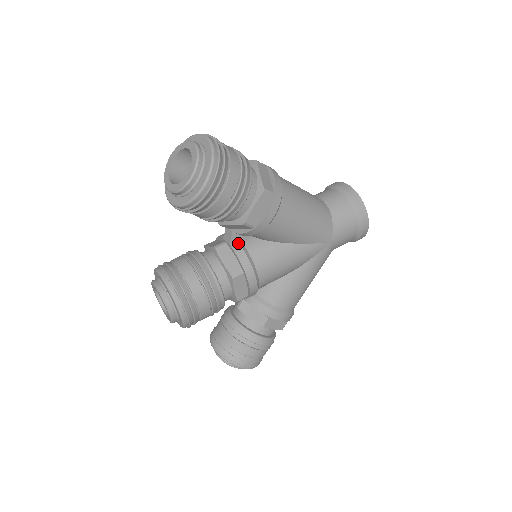
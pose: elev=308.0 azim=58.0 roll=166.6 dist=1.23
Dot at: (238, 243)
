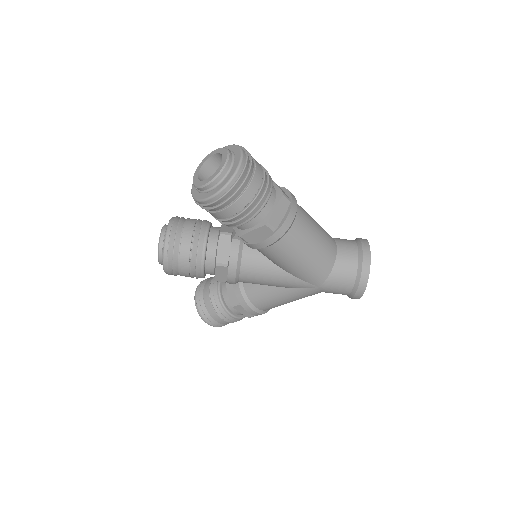
Dot at: (239, 242)
